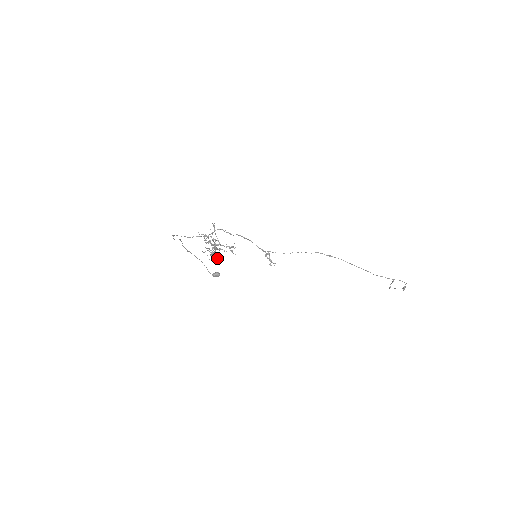
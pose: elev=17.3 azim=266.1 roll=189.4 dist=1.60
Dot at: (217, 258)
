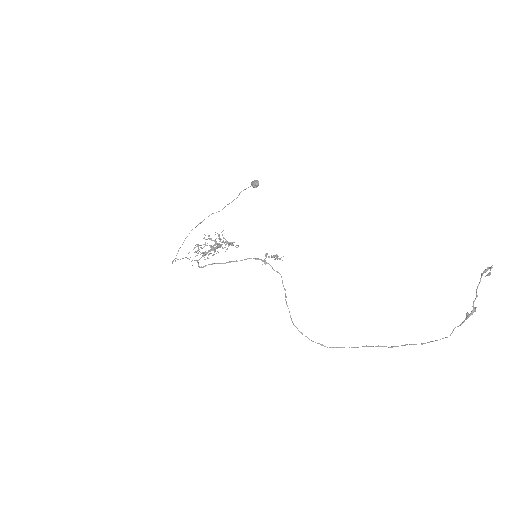
Dot at: (226, 241)
